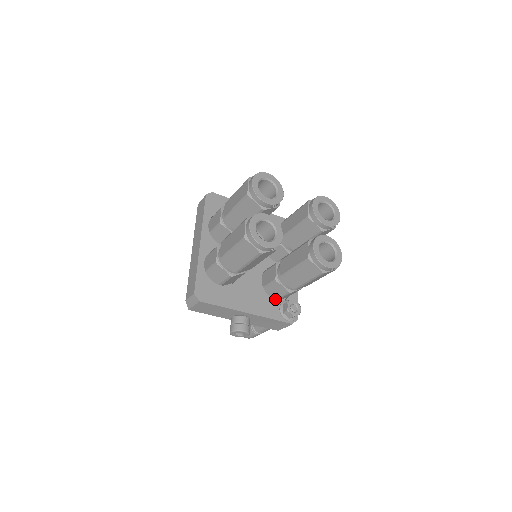
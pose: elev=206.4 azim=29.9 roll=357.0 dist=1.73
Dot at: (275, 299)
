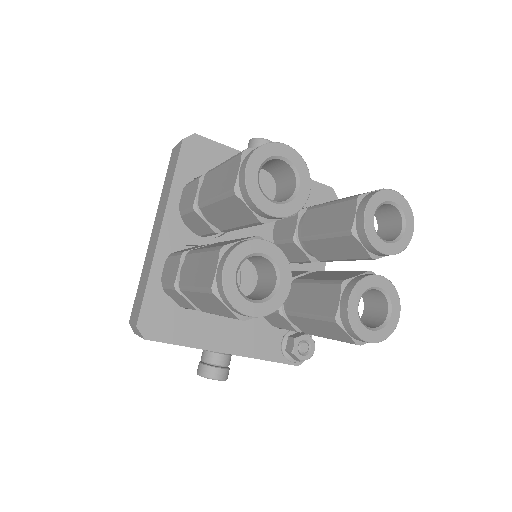
Dot at: (277, 327)
